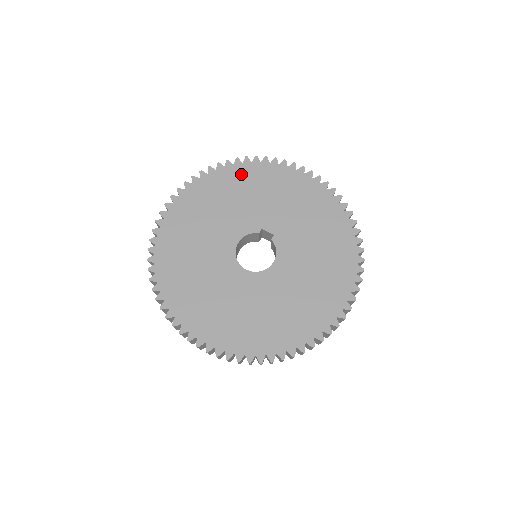
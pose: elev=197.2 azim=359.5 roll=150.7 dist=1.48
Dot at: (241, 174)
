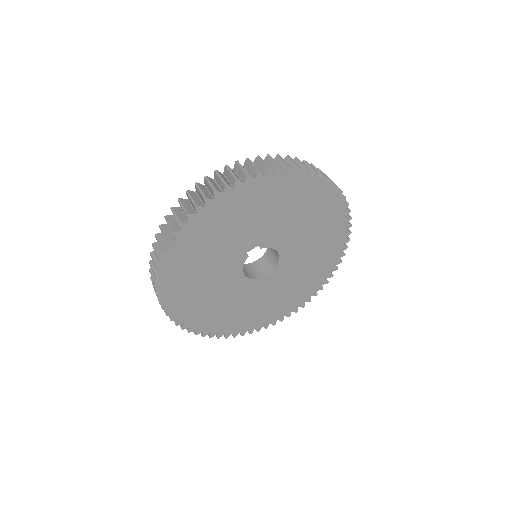
Dot at: (184, 254)
